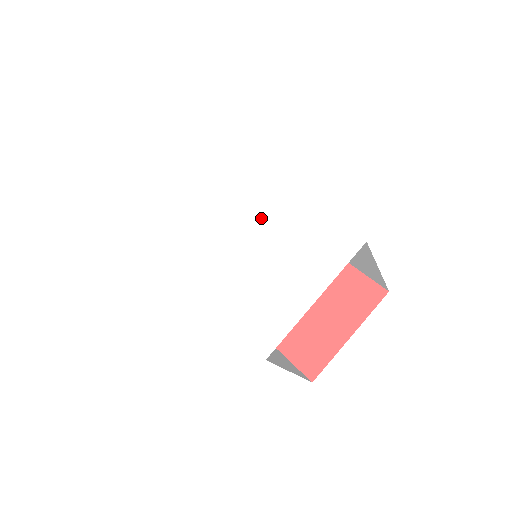
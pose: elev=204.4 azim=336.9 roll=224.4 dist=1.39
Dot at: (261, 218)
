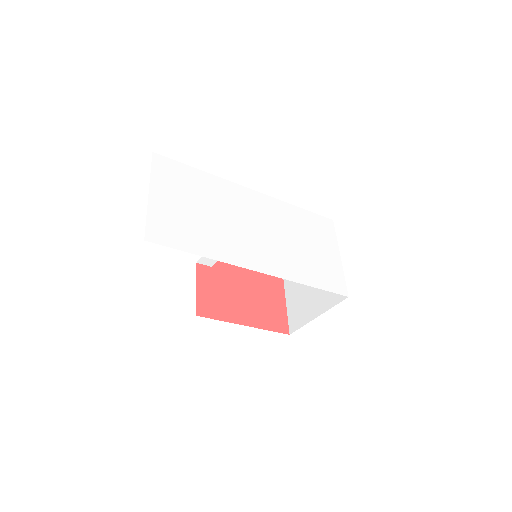
Dot at: (282, 221)
